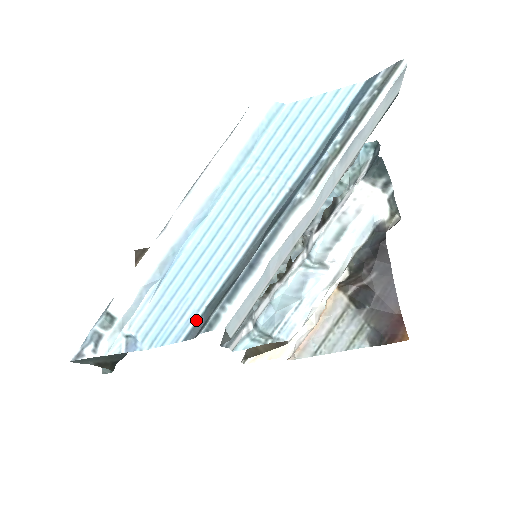
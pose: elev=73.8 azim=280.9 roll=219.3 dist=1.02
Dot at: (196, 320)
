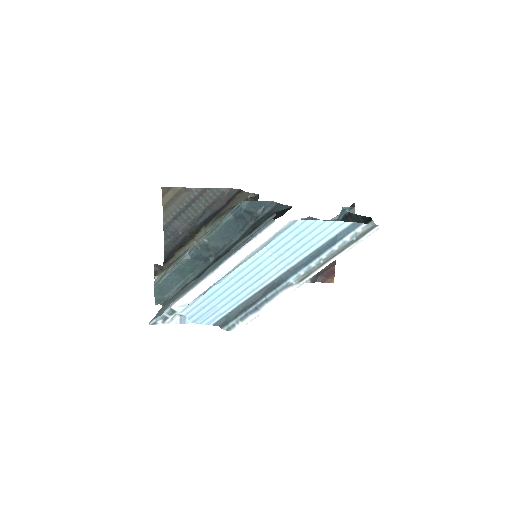
Dot at: (221, 318)
